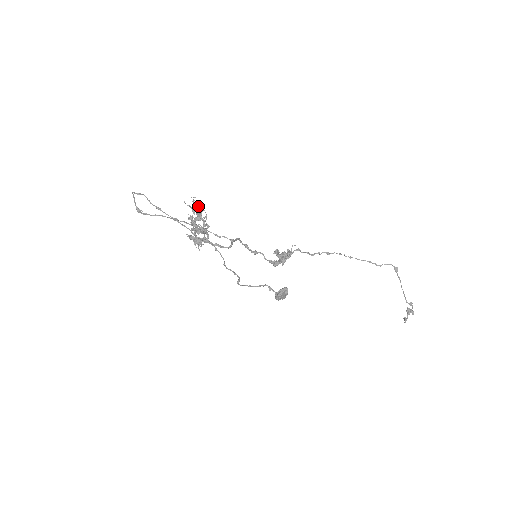
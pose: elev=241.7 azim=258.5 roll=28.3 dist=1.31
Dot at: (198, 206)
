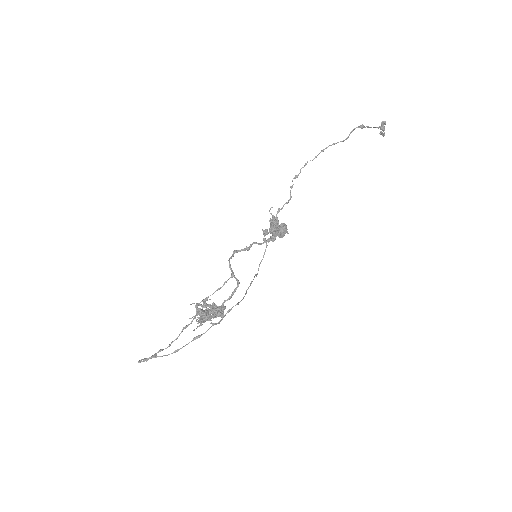
Dot at: (204, 319)
